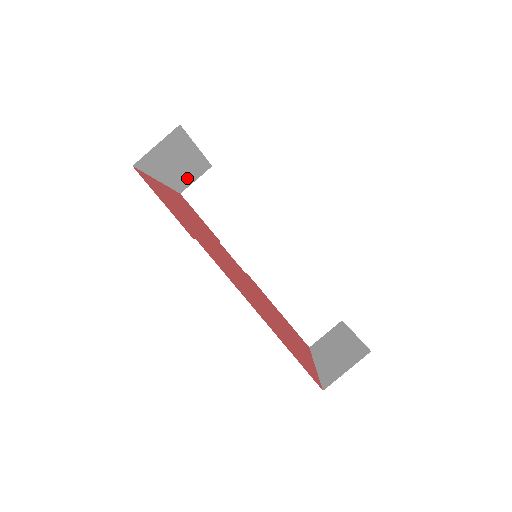
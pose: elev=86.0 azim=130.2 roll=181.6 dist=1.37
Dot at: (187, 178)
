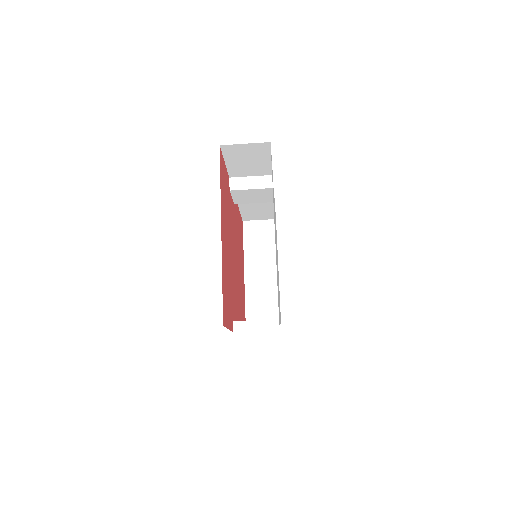
Dot at: occluded
